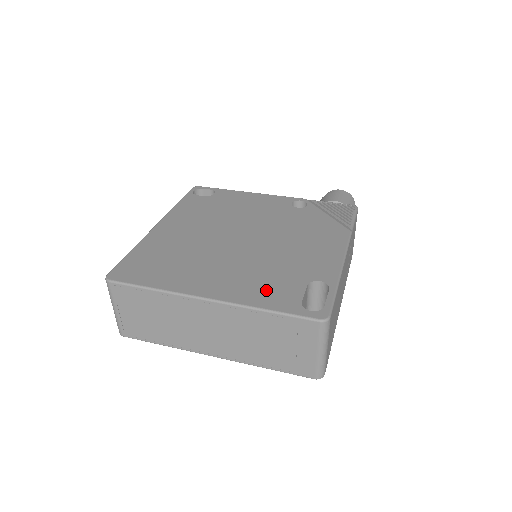
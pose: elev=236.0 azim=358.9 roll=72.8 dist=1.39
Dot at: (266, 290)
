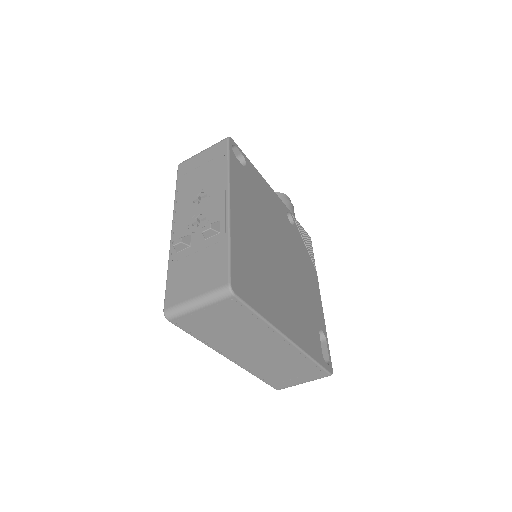
Dot at: (309, 336)
